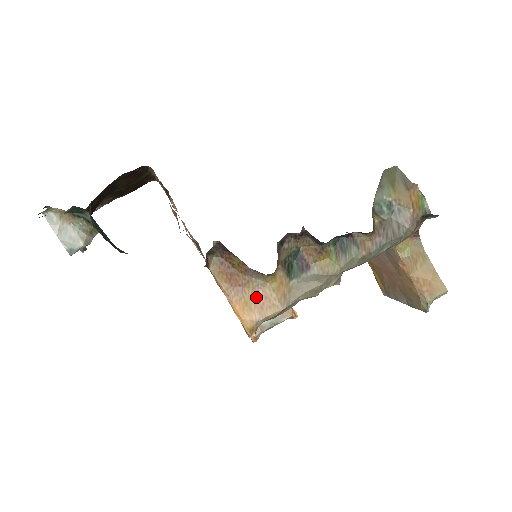
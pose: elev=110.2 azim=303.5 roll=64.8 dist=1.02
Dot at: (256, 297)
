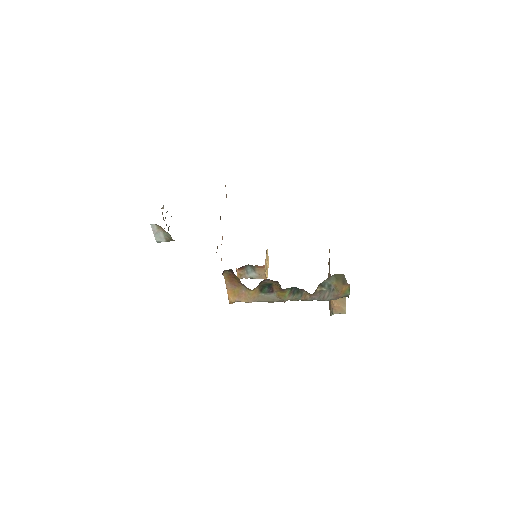
Dot at: (240, 292)
